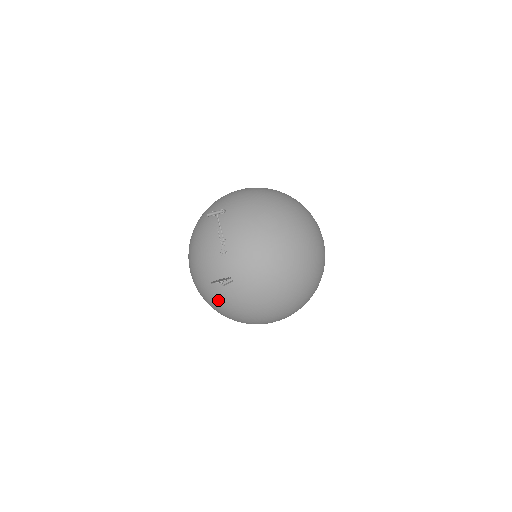
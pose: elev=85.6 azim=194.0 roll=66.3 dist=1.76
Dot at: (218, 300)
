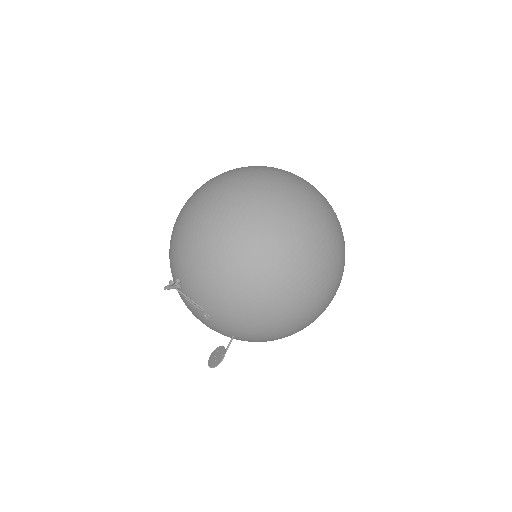
Dot at: occluded
